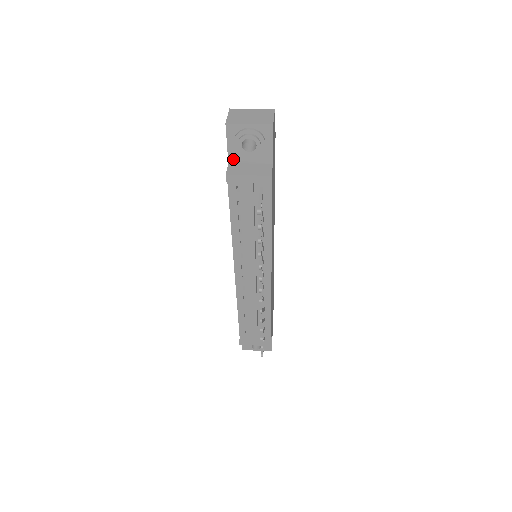
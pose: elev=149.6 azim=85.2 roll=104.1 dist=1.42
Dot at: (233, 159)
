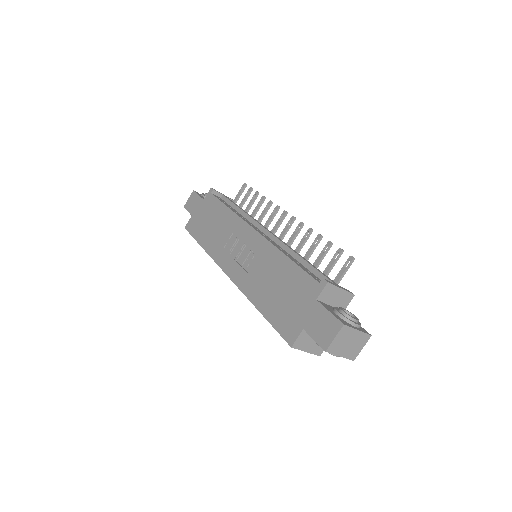
Dot at: occluded
